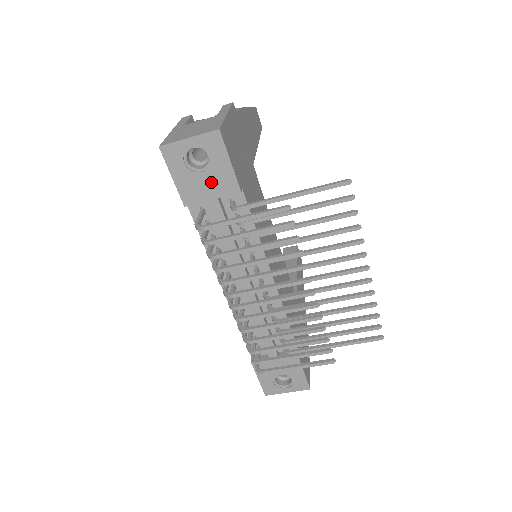
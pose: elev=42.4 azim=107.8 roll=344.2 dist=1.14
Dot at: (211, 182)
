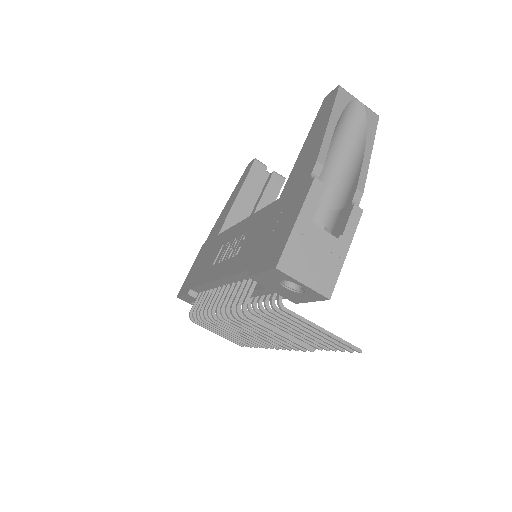
Dot at: (284, 291)
